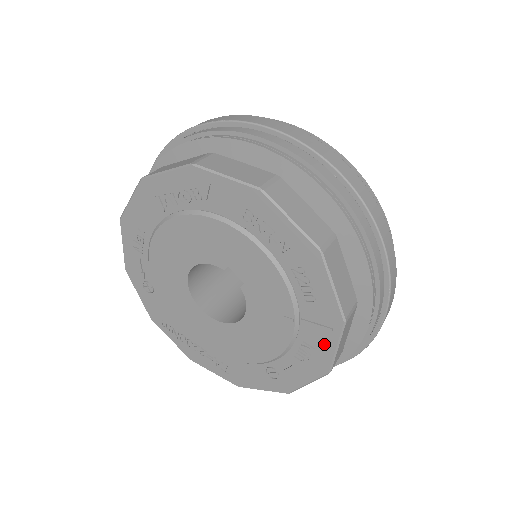
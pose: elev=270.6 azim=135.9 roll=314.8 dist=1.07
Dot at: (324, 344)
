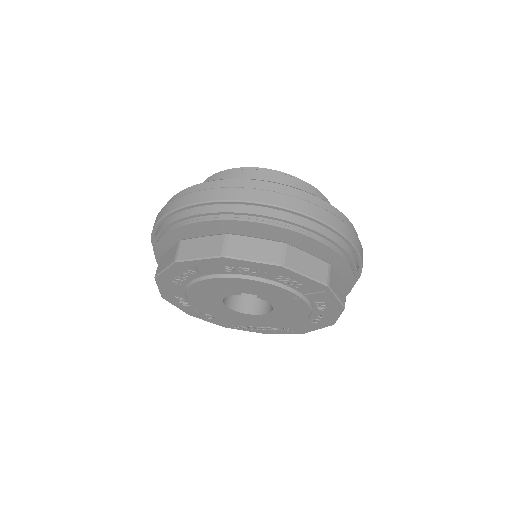
Dot at: (328, 299)
